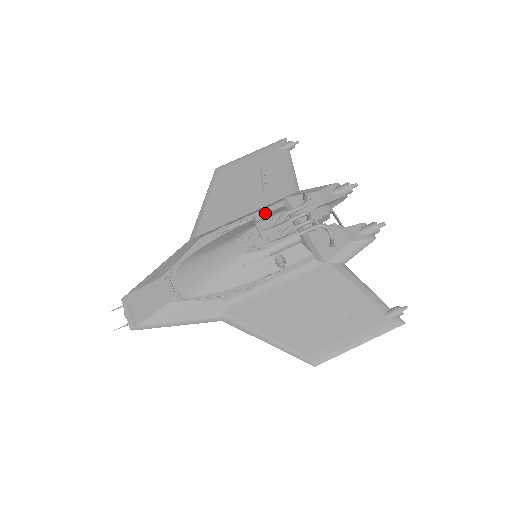
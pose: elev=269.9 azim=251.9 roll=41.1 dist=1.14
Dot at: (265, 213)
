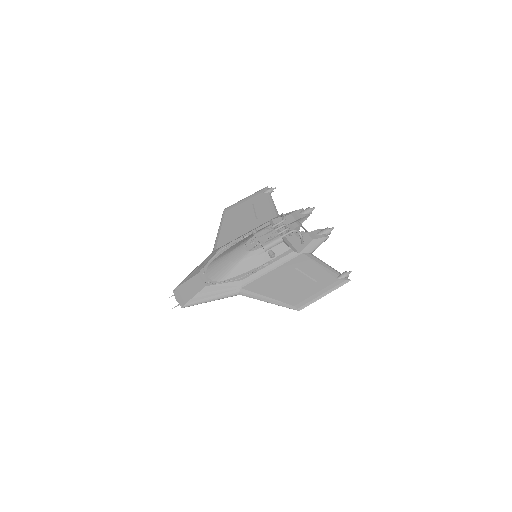
Dot at: (259, 230)
